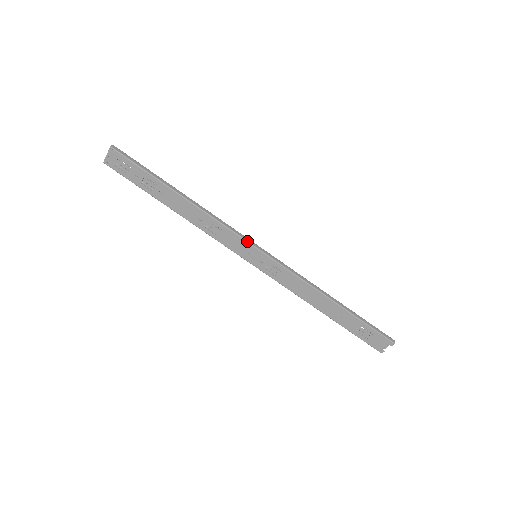
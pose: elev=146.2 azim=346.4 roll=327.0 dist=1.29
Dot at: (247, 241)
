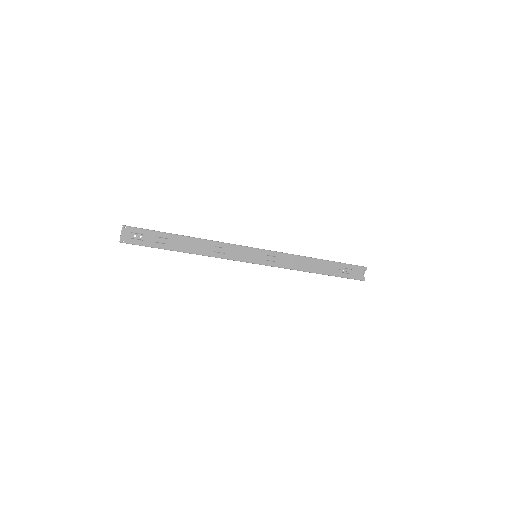
Dot at: (246, 246)
